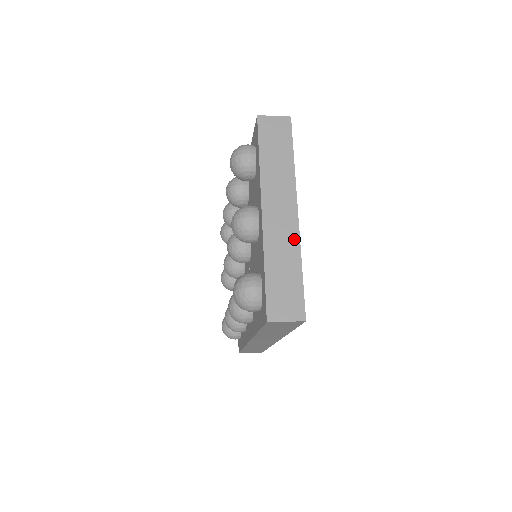
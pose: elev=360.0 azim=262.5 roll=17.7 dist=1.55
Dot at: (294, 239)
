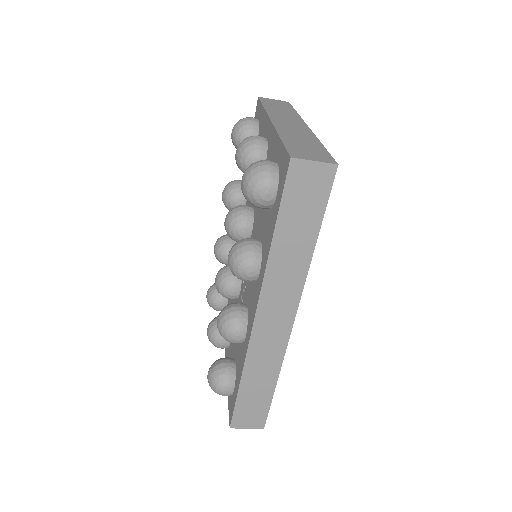
Dot at: (308, 134)
